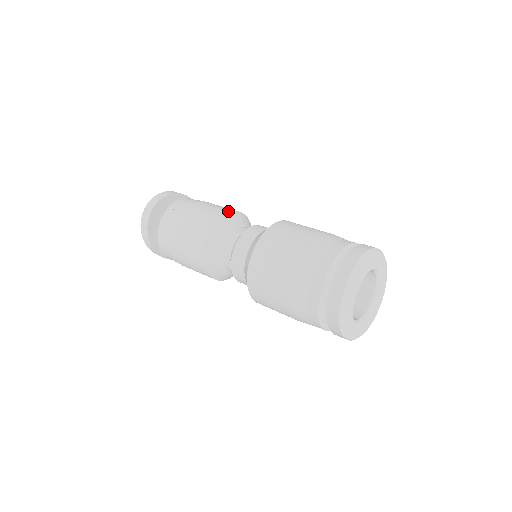
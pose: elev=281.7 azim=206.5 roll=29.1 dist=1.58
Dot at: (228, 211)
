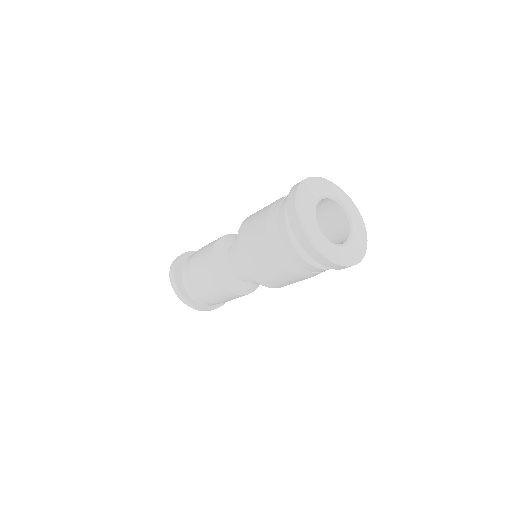
Dot at: occluded
